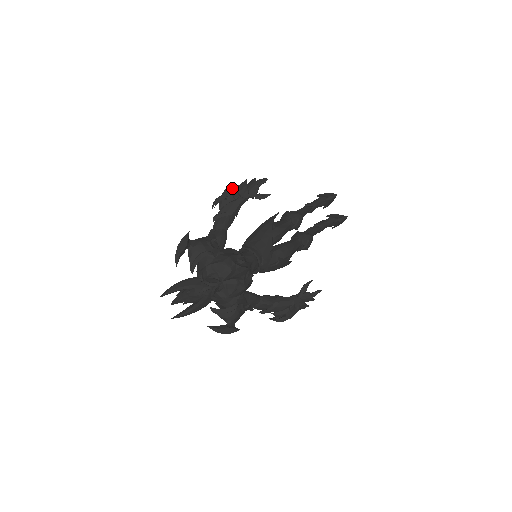
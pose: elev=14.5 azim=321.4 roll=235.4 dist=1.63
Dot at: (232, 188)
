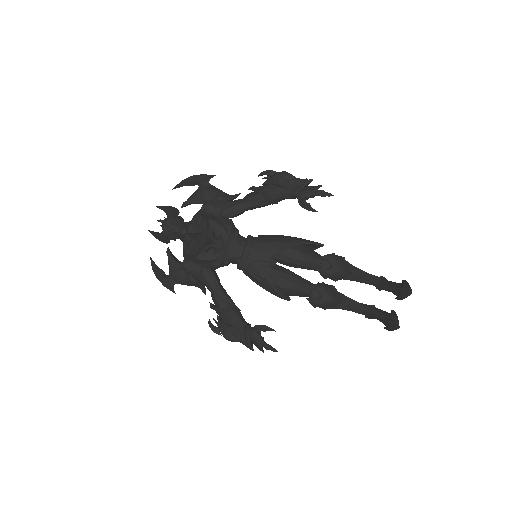
Dot at: (290, 175)
